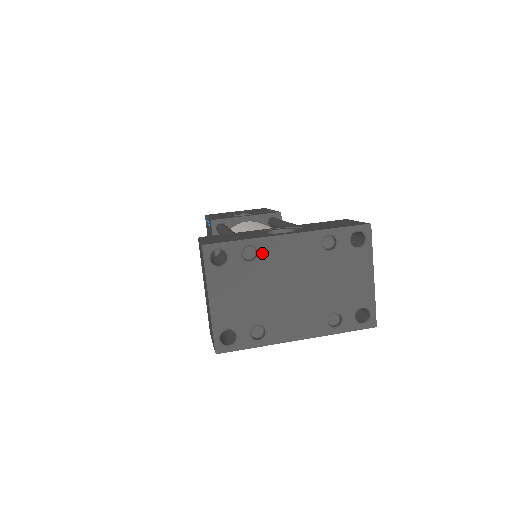
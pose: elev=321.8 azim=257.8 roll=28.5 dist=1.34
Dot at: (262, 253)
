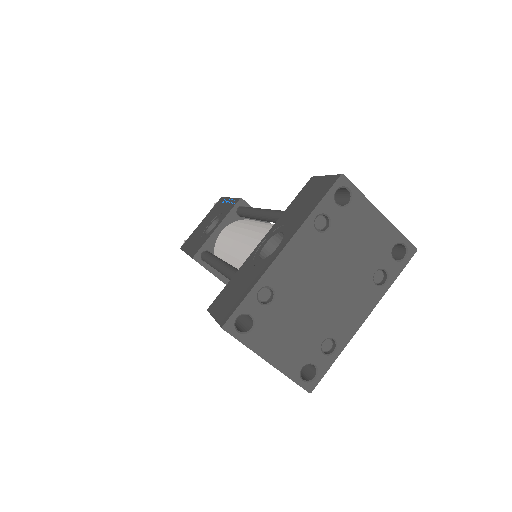
Dot at: (275, 286)
